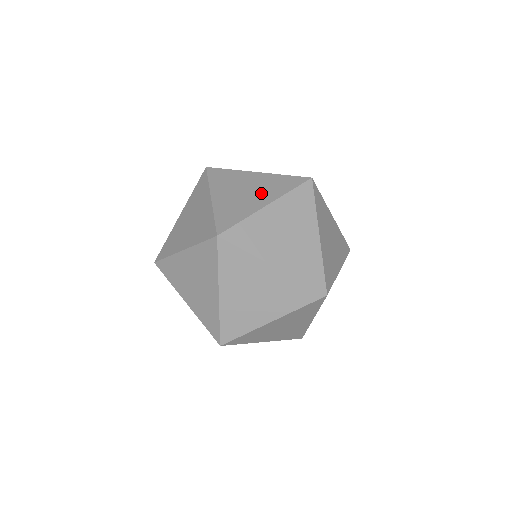
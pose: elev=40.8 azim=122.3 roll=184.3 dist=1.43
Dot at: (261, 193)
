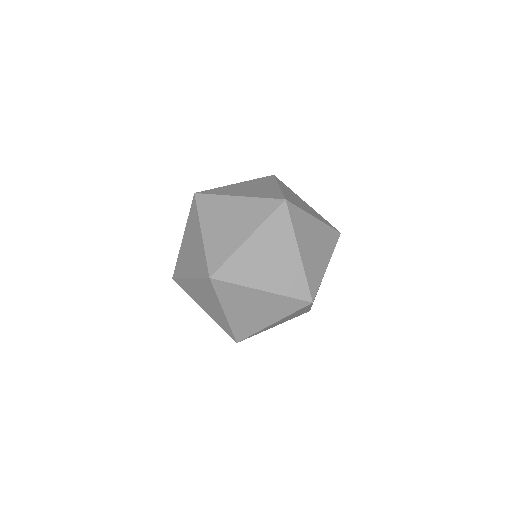
Dot at: (323, 249)
